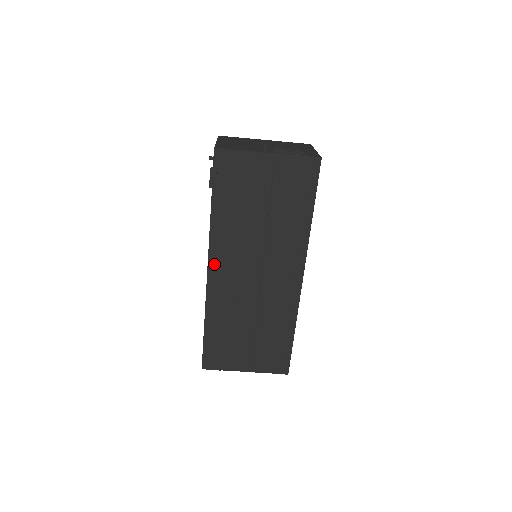
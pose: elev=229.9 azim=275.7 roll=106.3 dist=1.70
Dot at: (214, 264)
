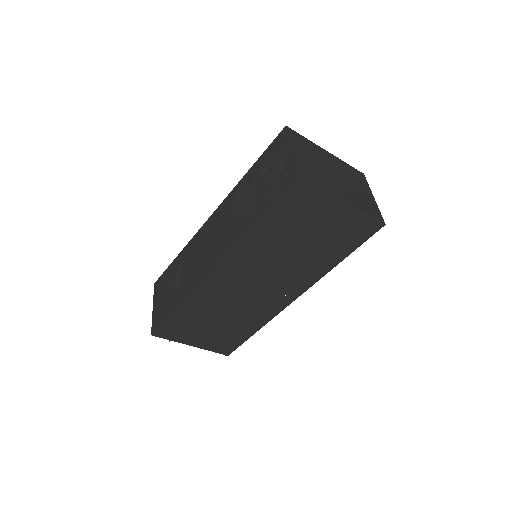
Dot at: (223, 267)
